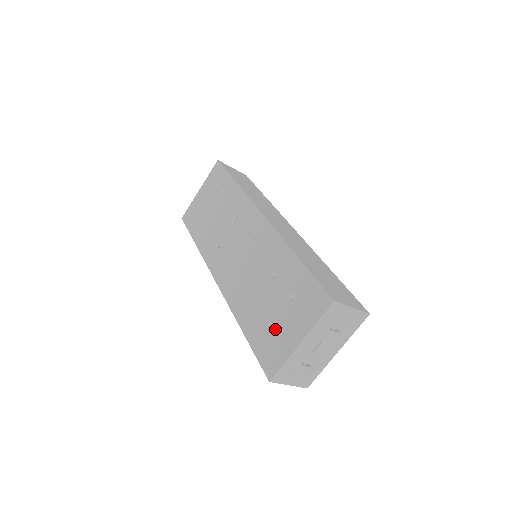
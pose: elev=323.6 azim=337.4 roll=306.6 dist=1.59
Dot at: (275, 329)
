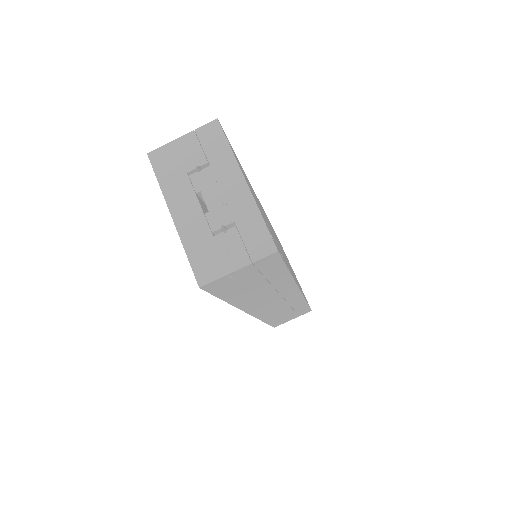
Dot at: occluded
